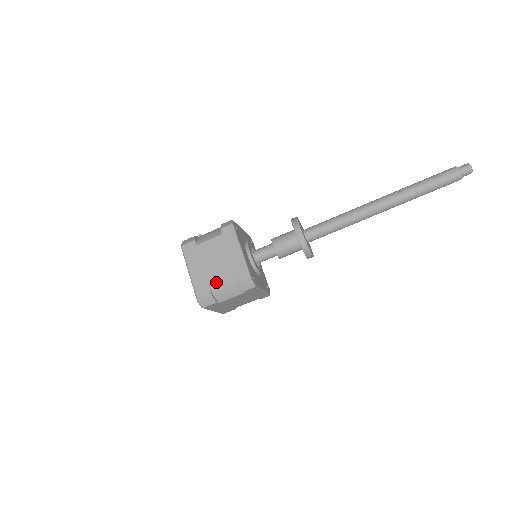
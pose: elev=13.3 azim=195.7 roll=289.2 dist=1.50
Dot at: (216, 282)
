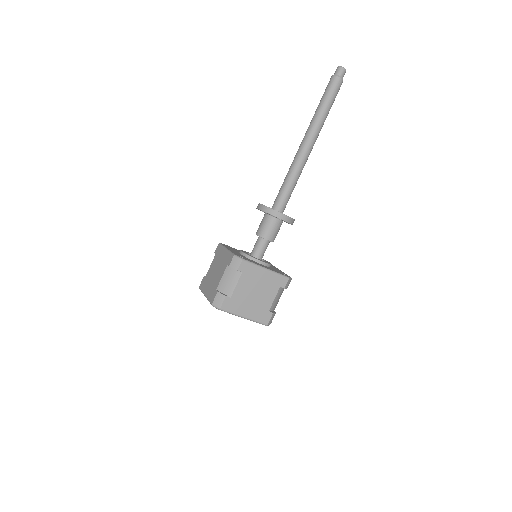
Dot at: (218, 282)
